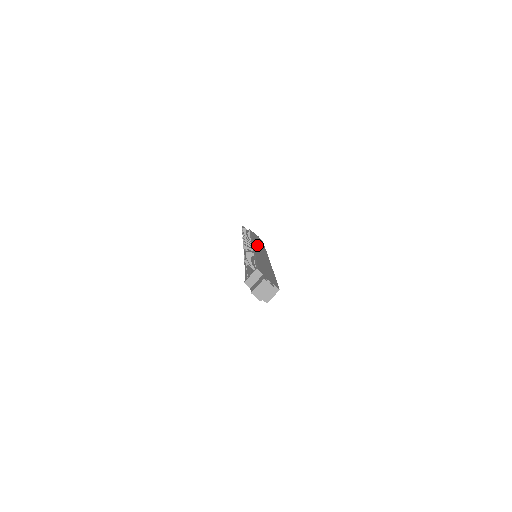
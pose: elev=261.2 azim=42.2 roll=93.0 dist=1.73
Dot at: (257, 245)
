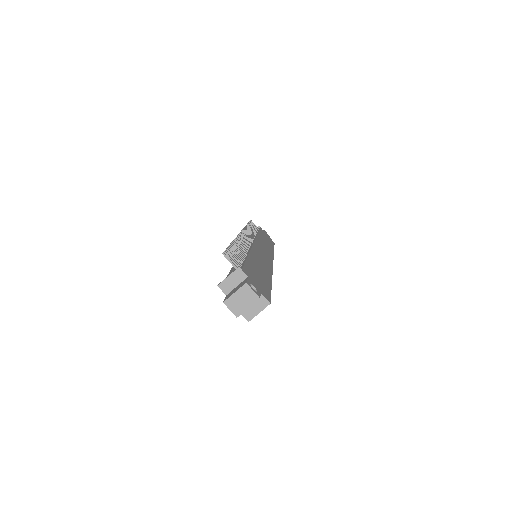
Dot at: (261, 243)
